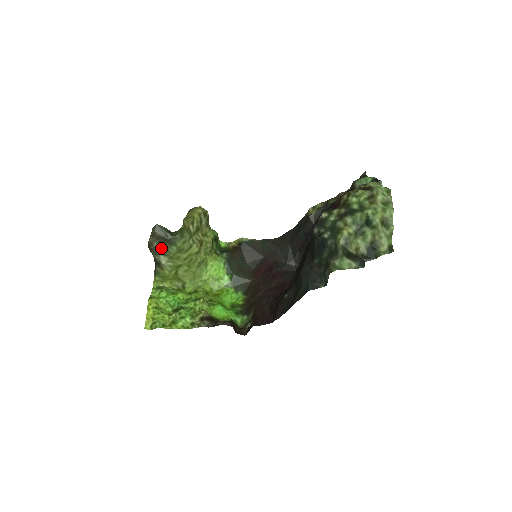
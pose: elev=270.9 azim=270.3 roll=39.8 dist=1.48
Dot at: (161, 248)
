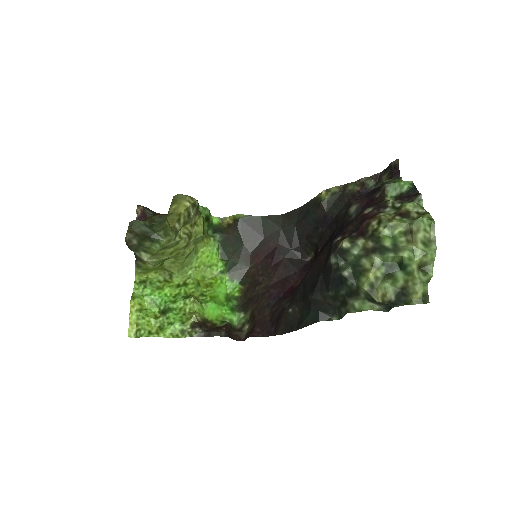
Dot at: (141, 245)
